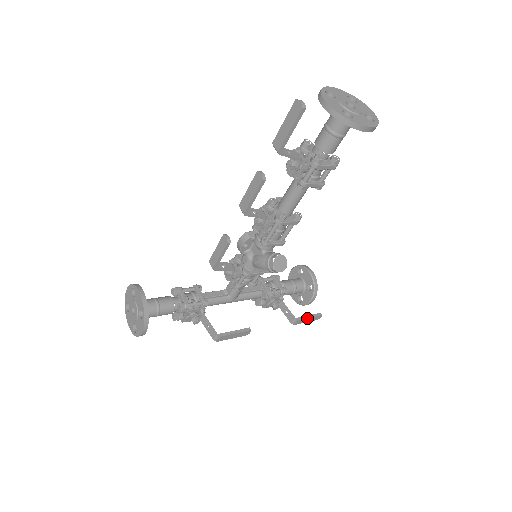
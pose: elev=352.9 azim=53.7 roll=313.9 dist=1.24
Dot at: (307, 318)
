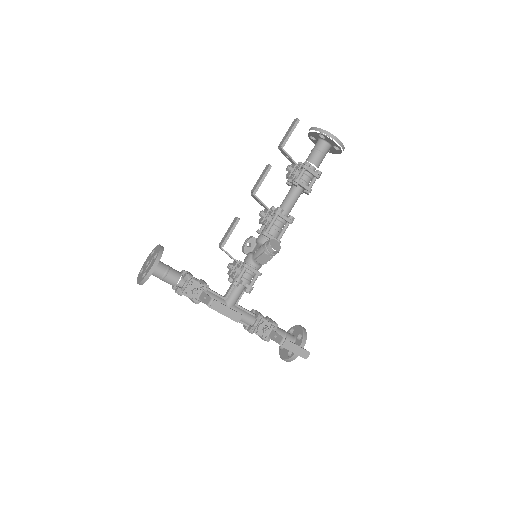
Dot at: (295, 344)
